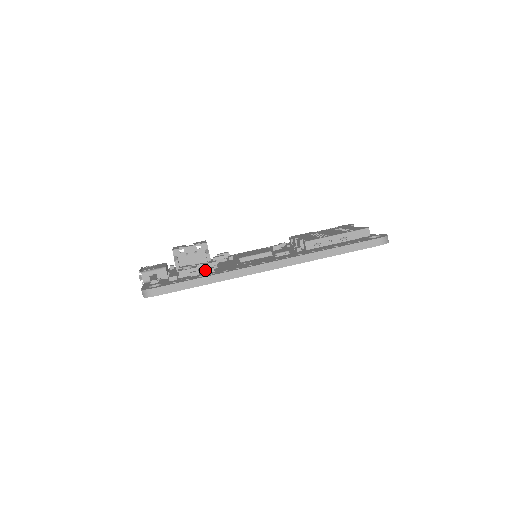
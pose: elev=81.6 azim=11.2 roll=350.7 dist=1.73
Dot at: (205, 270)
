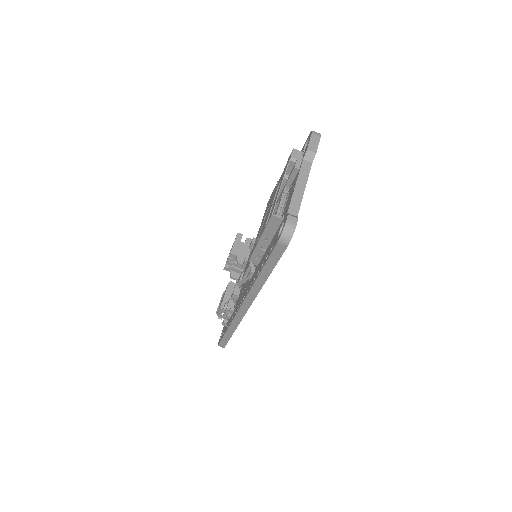
Dot at: (235, 302)
